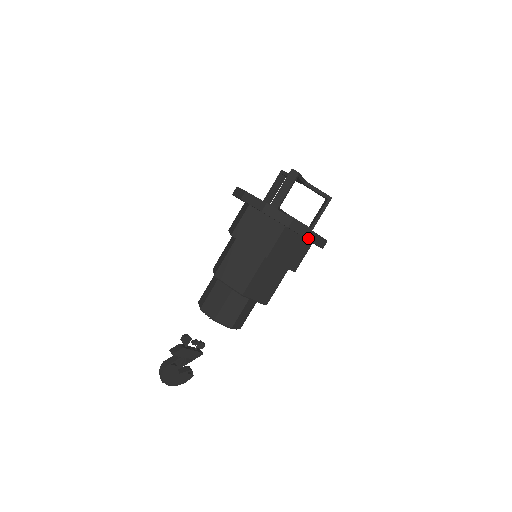
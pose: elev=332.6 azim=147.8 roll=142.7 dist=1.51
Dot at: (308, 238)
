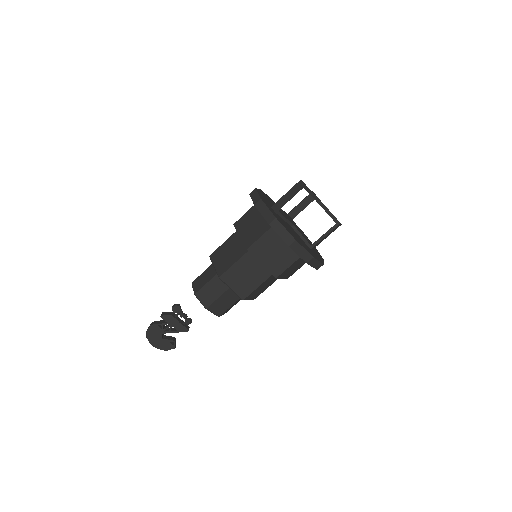
Dot at: (286, 242)
